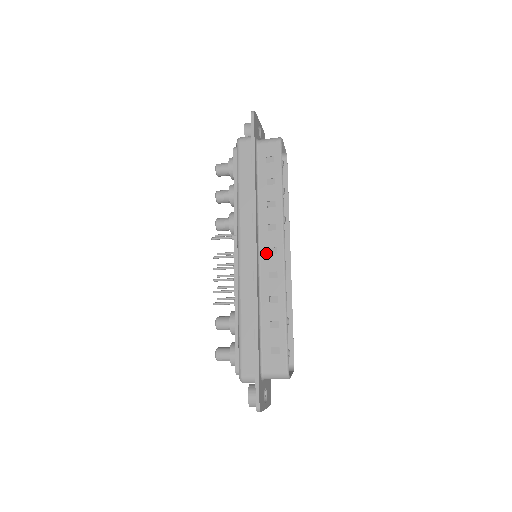
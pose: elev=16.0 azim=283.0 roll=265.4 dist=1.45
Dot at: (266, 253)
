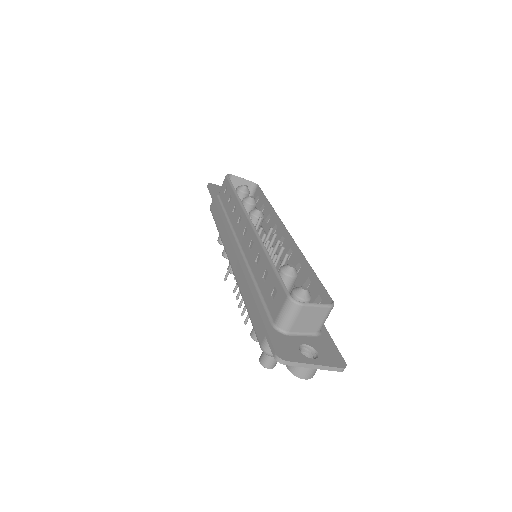
Dot at: (243, 239)
